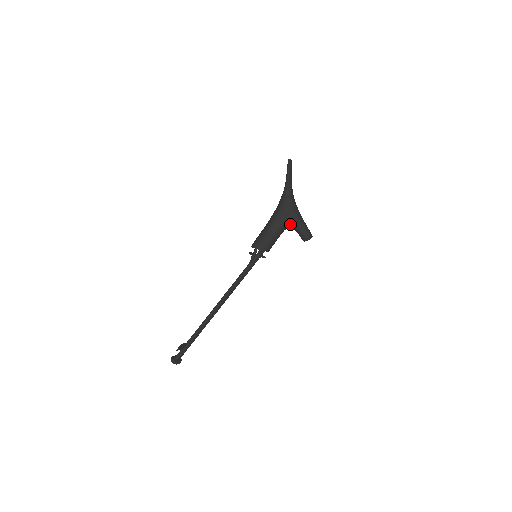
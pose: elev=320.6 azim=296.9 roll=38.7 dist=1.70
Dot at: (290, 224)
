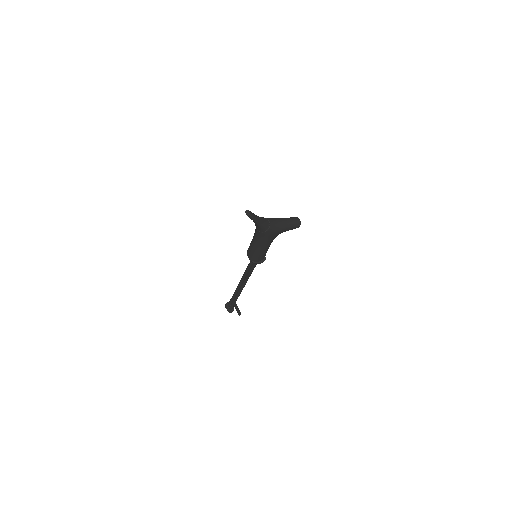
Dot at: occluded
